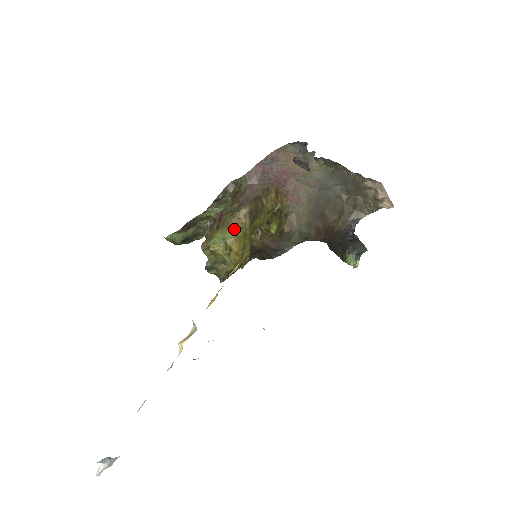
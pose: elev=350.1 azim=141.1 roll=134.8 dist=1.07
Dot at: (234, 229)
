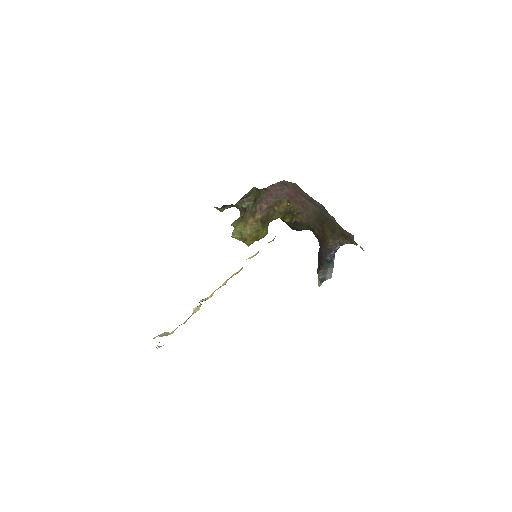
Dot at: (249, 228)
